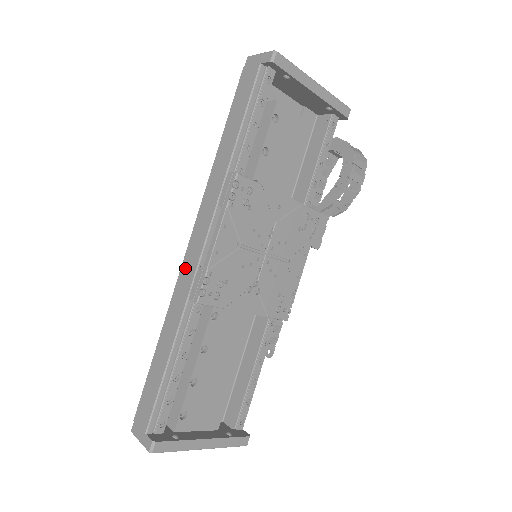
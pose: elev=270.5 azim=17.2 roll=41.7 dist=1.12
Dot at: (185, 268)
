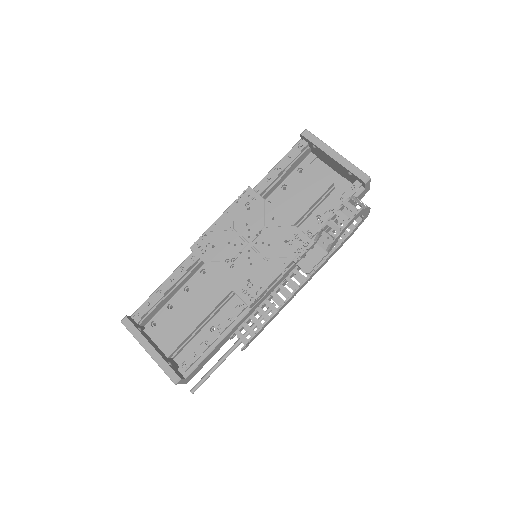
Dot at: occluded
